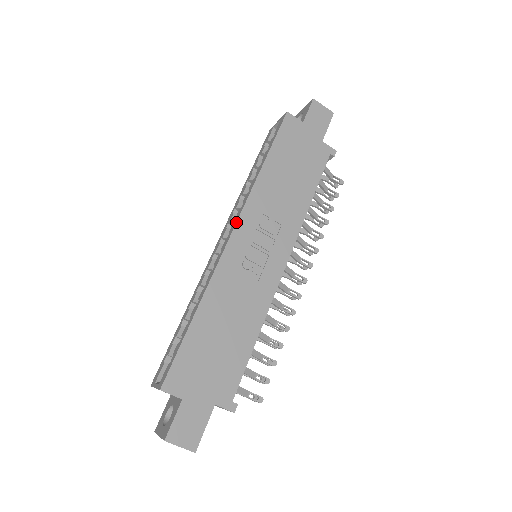
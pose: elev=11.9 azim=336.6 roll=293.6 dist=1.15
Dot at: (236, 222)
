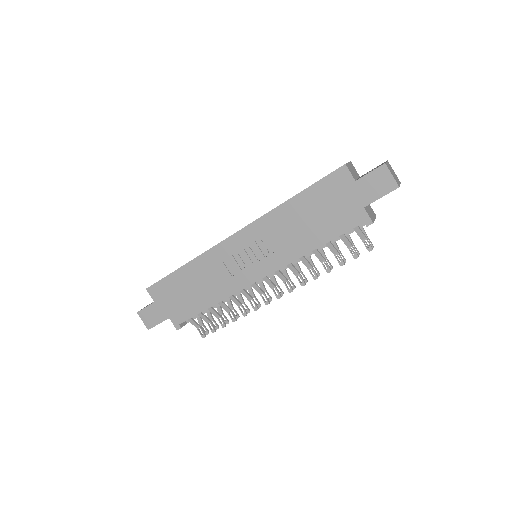
Dot at: occluded
